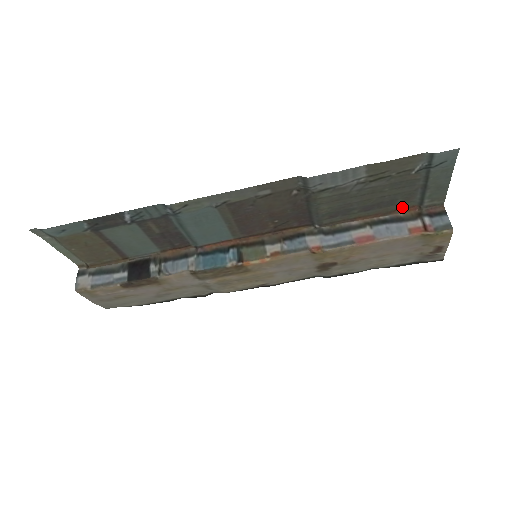
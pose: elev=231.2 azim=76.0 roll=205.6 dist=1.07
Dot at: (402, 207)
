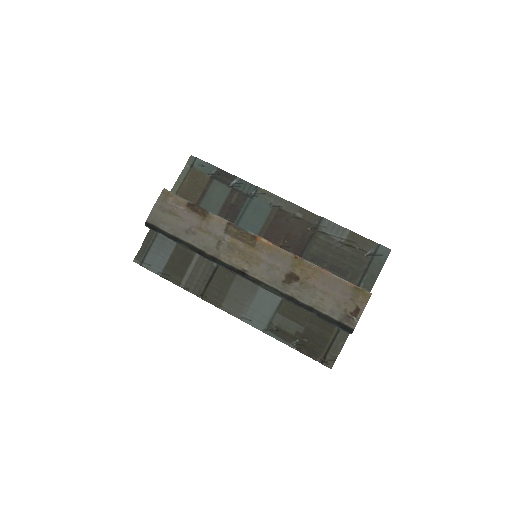
Dot at: occluded
